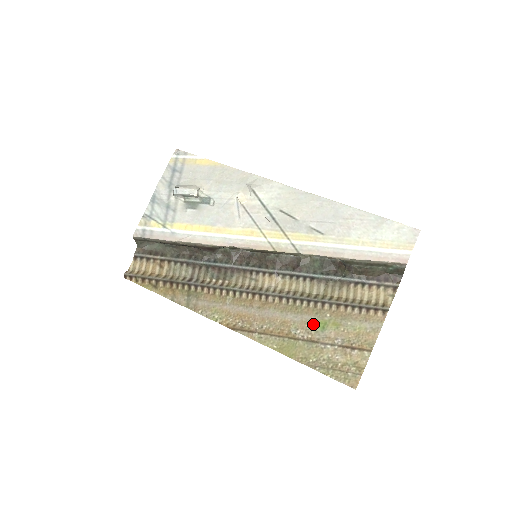
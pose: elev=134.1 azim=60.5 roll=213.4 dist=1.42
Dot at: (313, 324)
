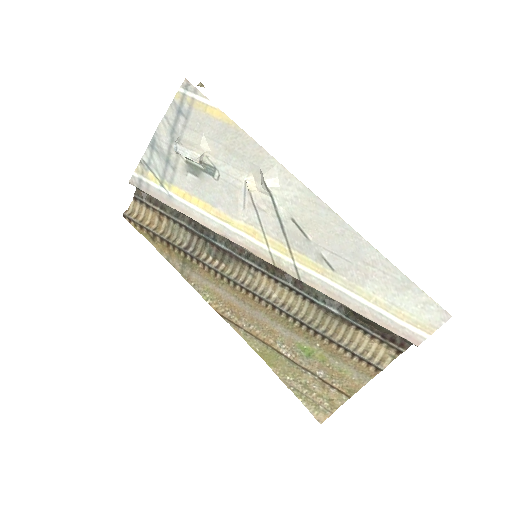
Dot at: (300, 346)
